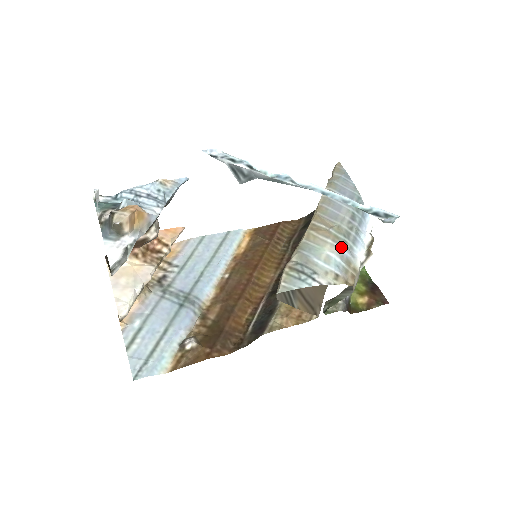
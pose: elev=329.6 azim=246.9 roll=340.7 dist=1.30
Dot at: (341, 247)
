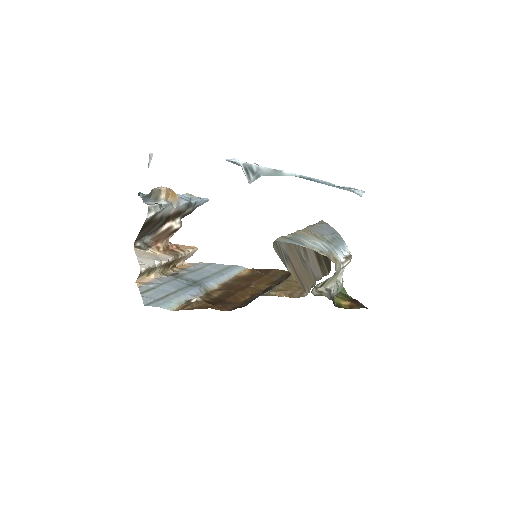
Dot at: (325, 243)
